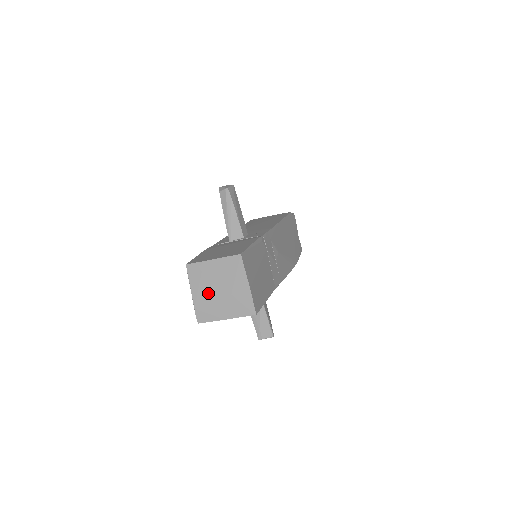
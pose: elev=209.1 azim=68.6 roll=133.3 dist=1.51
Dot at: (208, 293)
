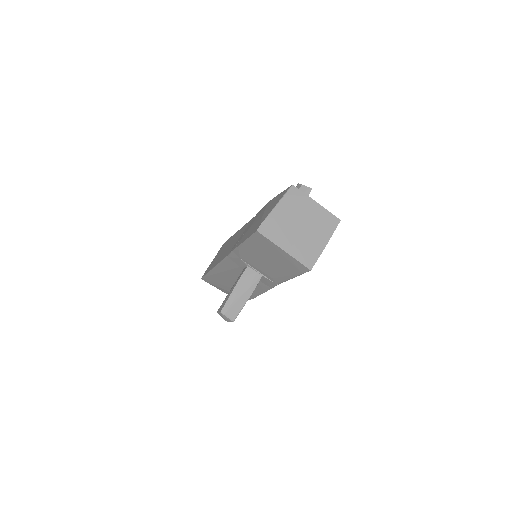
Dot at: (290, 219)
